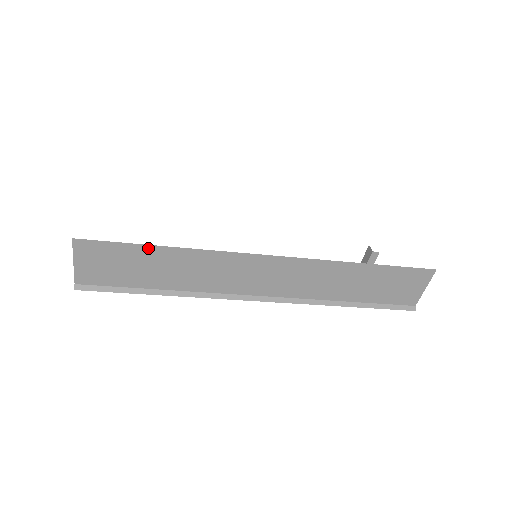
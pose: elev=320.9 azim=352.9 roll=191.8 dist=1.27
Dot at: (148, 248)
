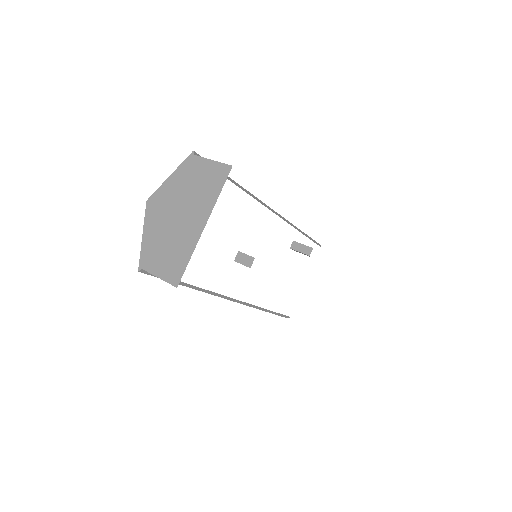
Dot at: occluded
